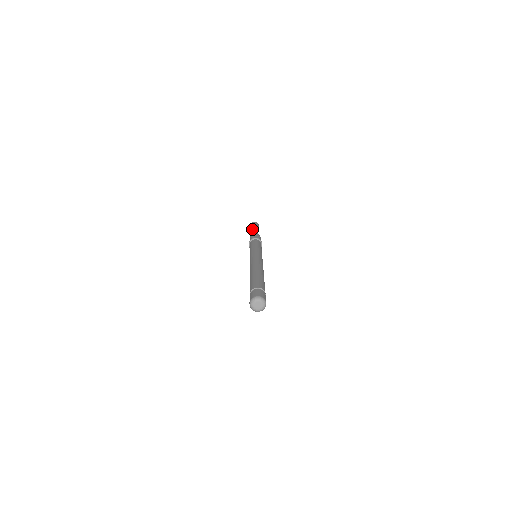
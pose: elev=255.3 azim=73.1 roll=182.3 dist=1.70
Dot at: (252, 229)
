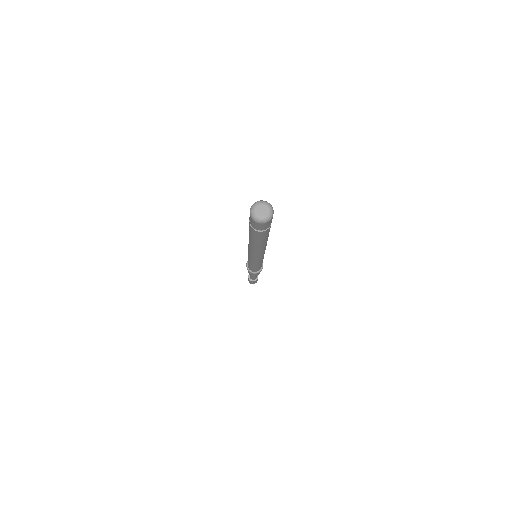
Dot at: occluded
